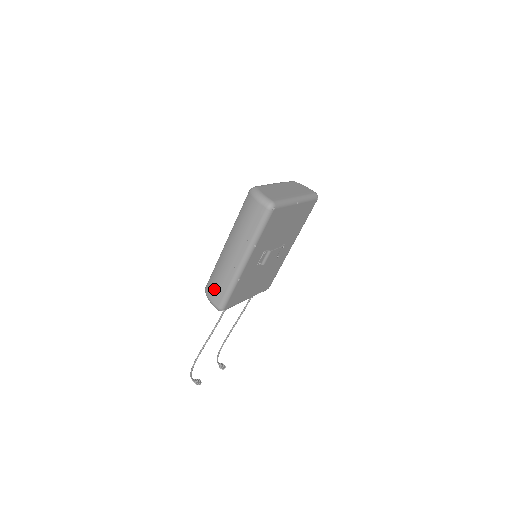
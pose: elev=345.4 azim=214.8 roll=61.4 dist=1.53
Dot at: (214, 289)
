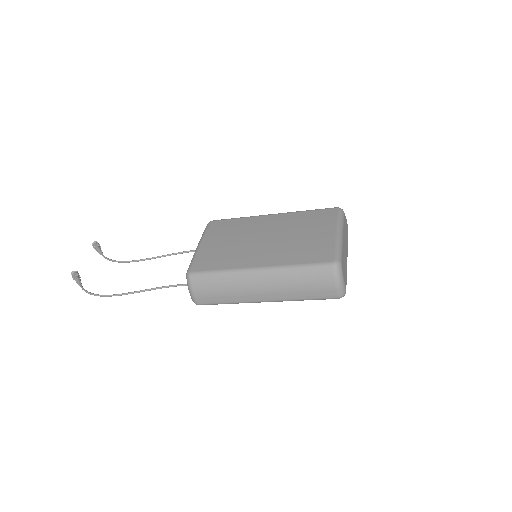
Dot at: (208, 292)
